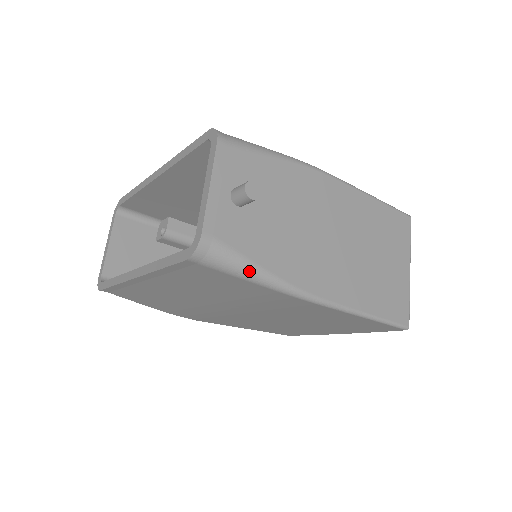
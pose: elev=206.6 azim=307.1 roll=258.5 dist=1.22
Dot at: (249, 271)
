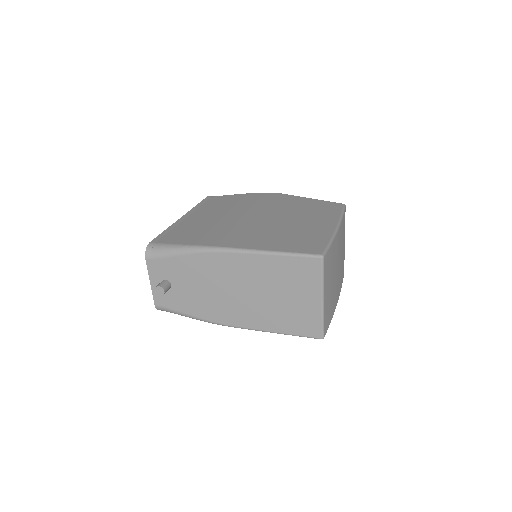
Dot at: (186, 316)
